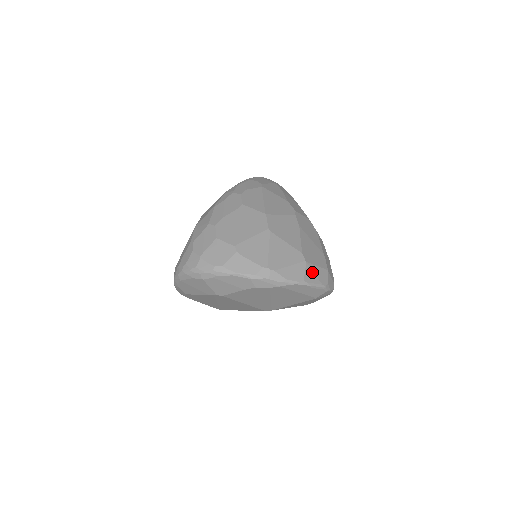
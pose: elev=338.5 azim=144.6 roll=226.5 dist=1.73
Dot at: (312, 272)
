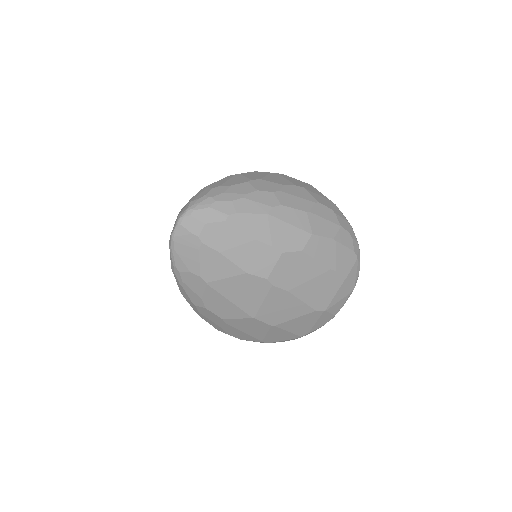
Dot at: (336, 304)
